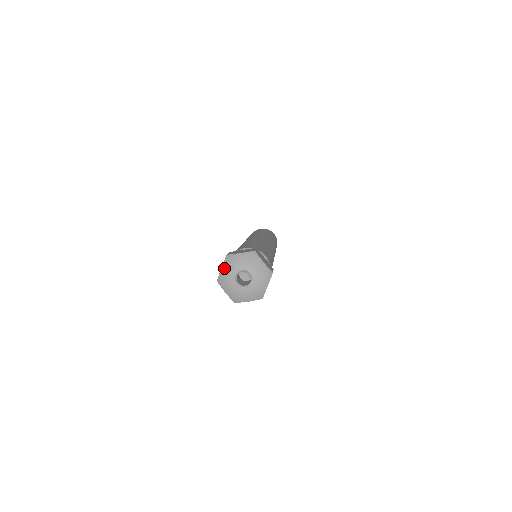
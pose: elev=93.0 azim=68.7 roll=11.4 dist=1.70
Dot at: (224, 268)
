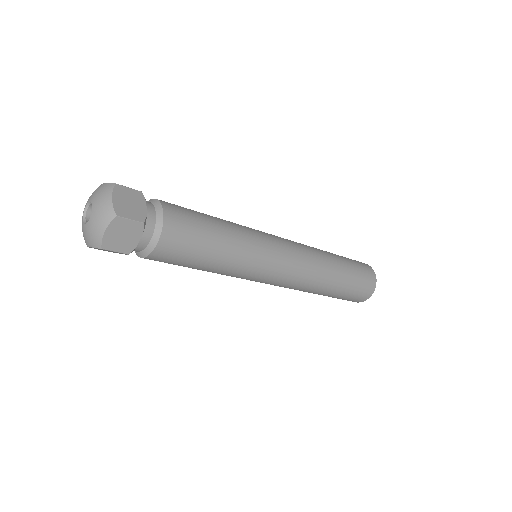
Dot at: occluded
